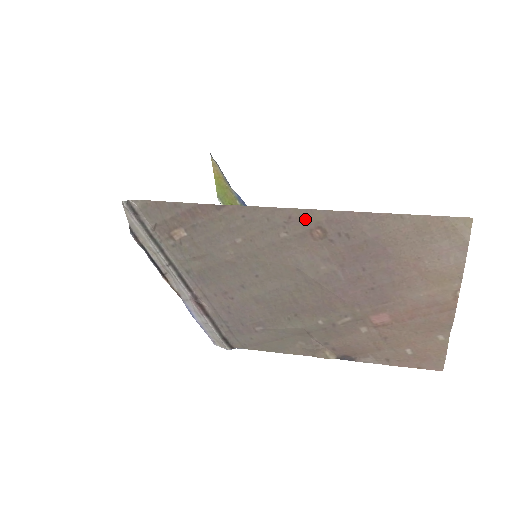
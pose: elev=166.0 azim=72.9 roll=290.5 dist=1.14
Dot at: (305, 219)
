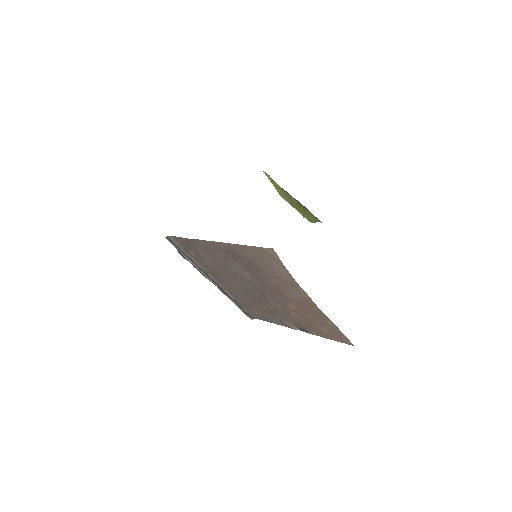
Dot at: (221, 247)
